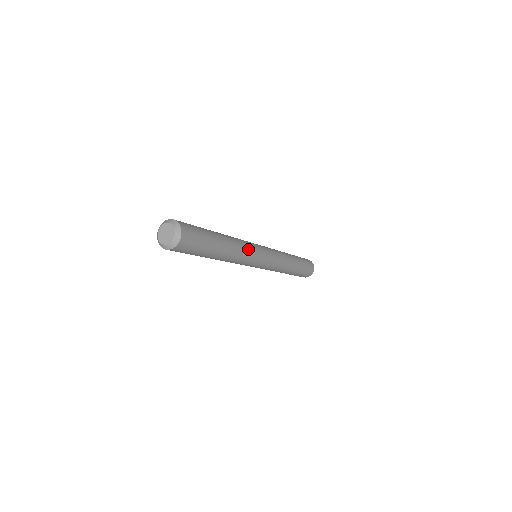
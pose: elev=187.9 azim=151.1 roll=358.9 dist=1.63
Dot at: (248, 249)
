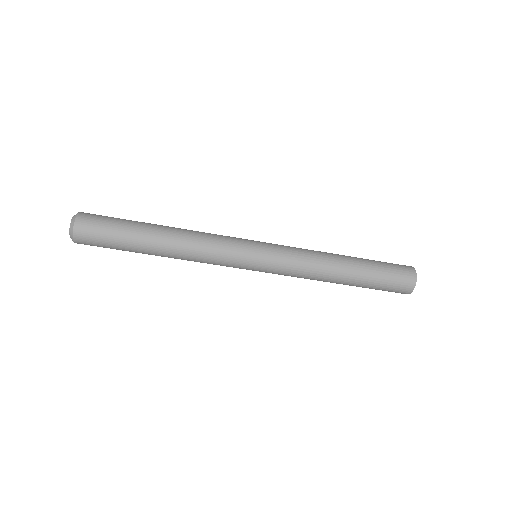
Dot at: (213, 234)
